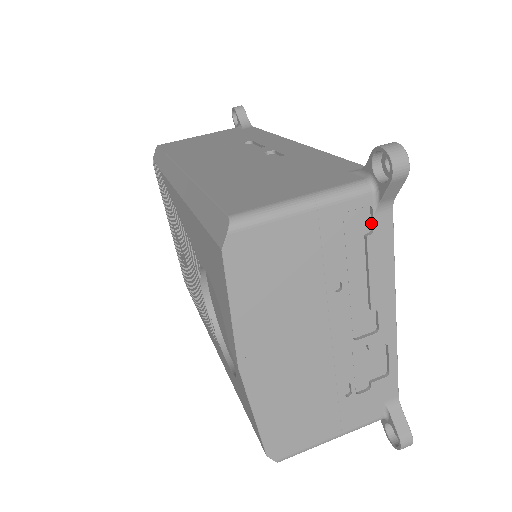
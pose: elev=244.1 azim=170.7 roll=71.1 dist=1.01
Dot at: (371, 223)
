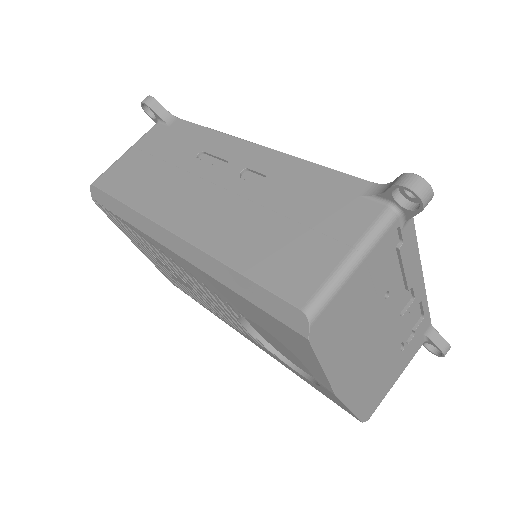
Dot at: (399, 236)
